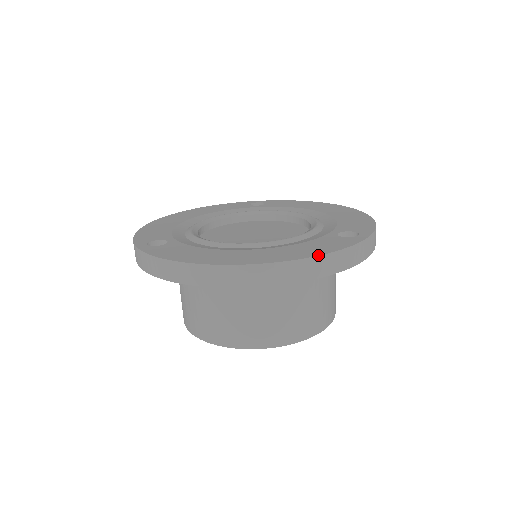
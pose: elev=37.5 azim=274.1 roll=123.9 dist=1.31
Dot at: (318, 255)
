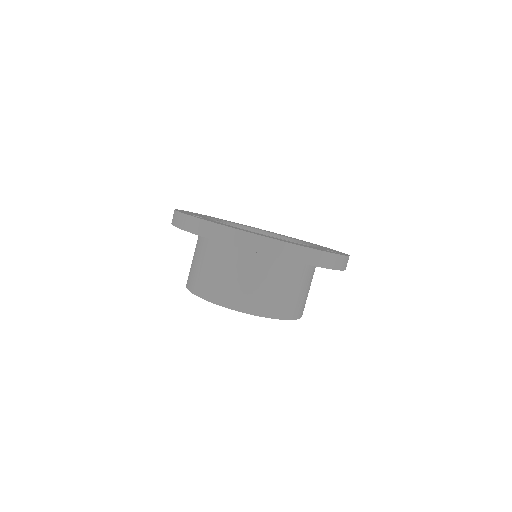
Dot at: (317, 249)
